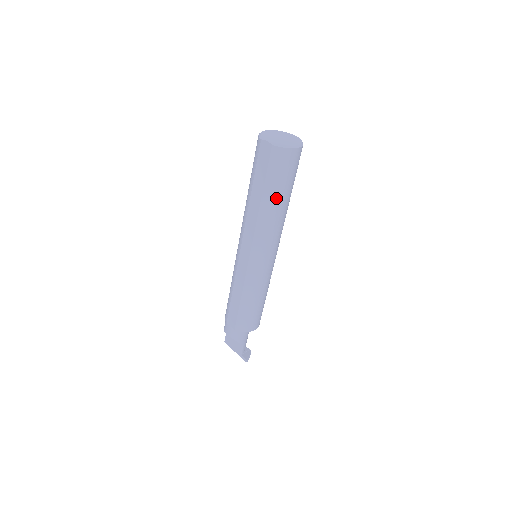
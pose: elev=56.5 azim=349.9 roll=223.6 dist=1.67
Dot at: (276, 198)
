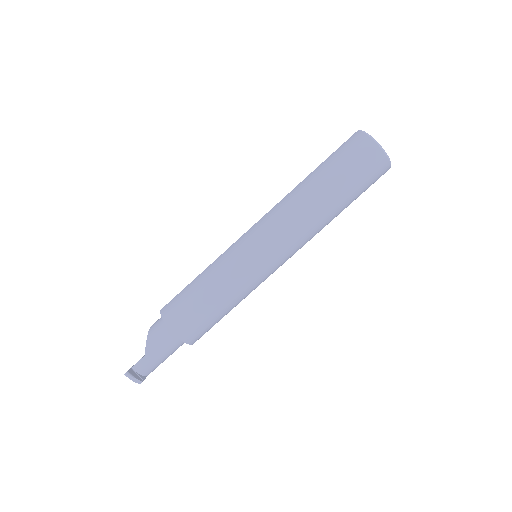
Dot at: (320, 178)
